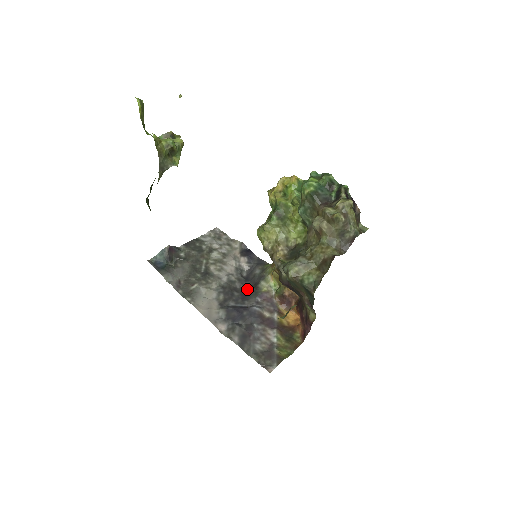
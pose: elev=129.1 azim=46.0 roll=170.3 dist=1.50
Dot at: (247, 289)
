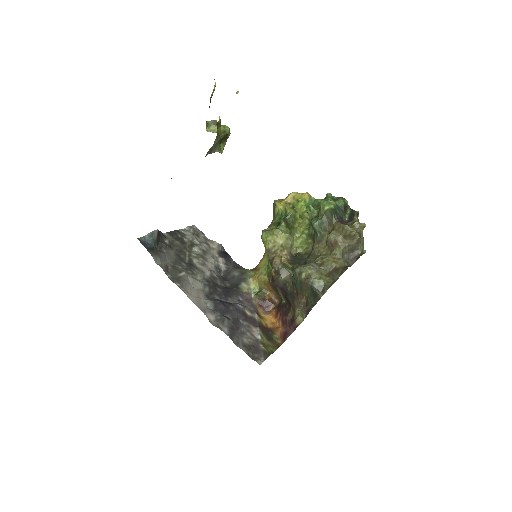
Dot at: (228, 287)
